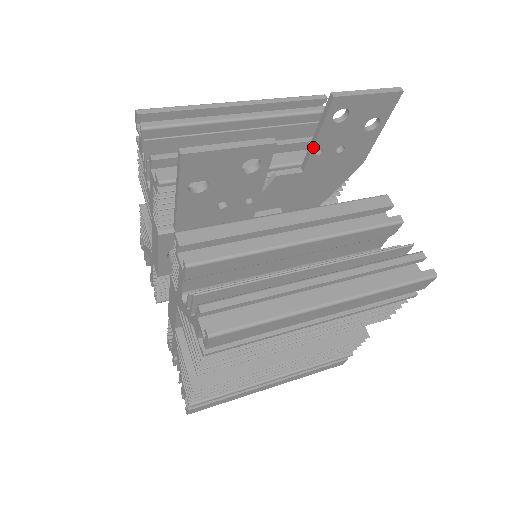
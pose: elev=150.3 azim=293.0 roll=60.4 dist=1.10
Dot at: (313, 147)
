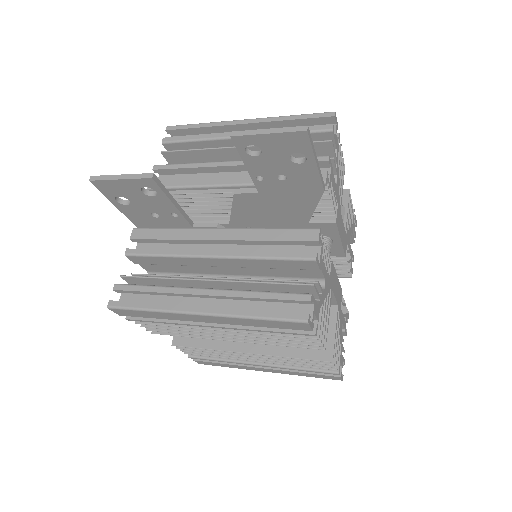
Dot at: (249, 174)
